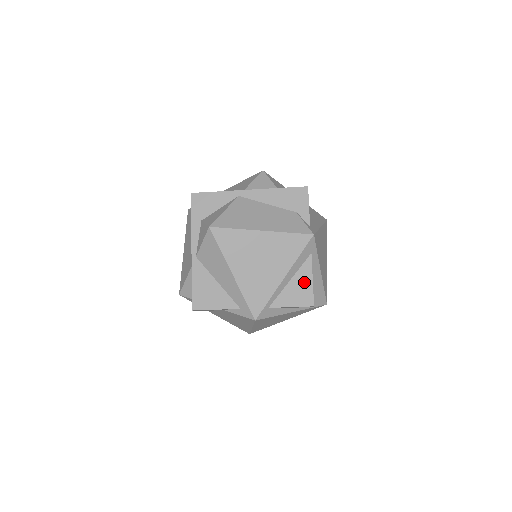
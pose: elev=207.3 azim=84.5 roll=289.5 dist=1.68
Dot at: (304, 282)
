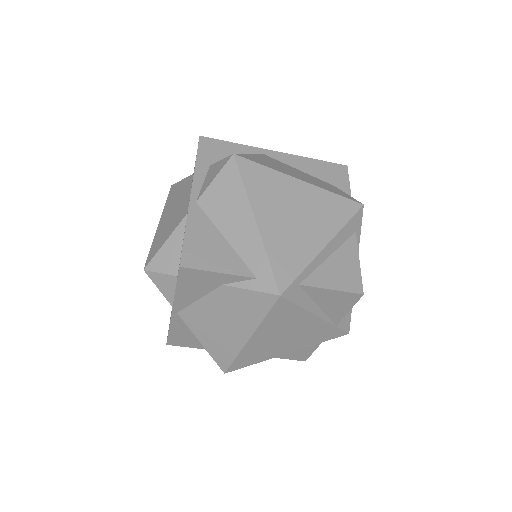
Dot at: (348, 262)
